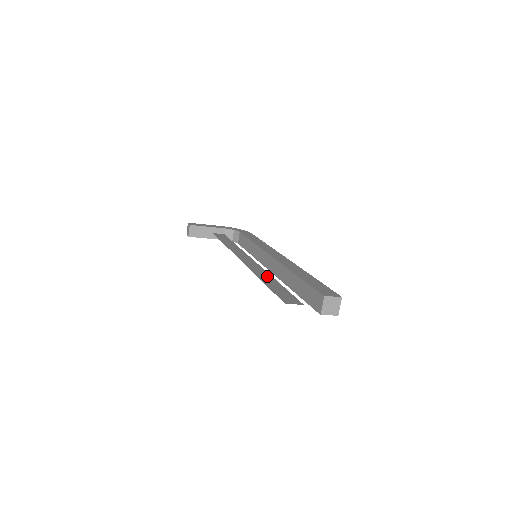
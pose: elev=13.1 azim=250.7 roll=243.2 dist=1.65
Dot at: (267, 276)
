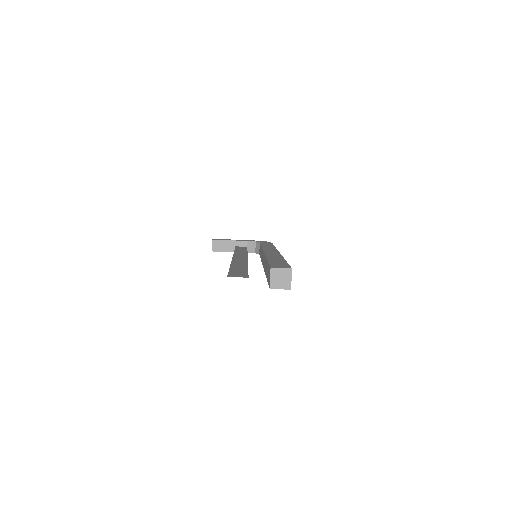
Dot at: (242, 264)
